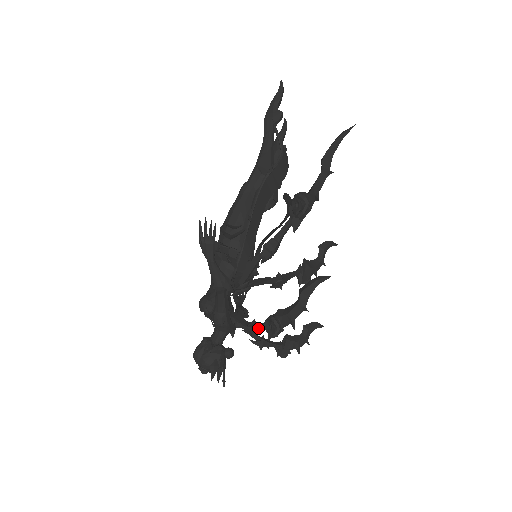
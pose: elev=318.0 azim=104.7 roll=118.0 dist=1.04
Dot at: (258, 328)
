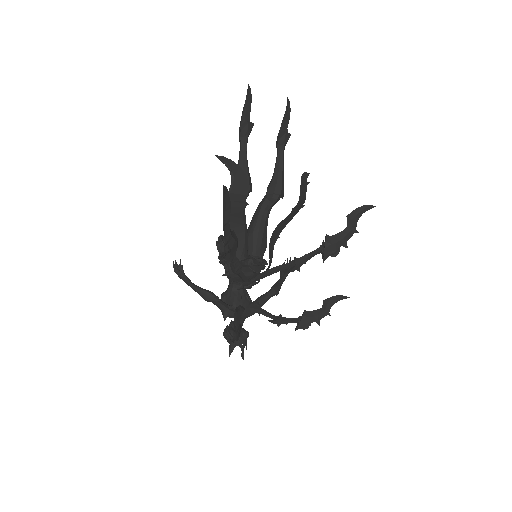
Dot at: occluded
